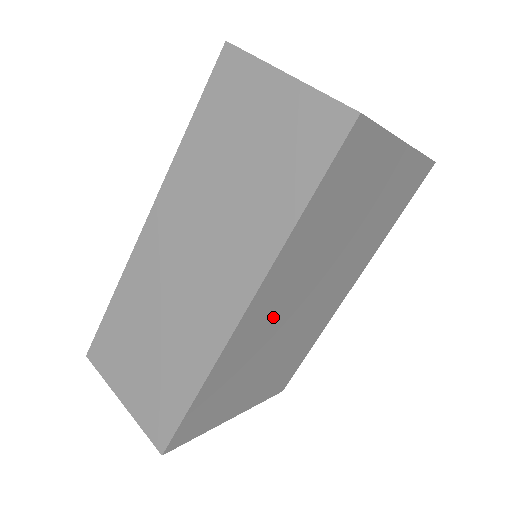
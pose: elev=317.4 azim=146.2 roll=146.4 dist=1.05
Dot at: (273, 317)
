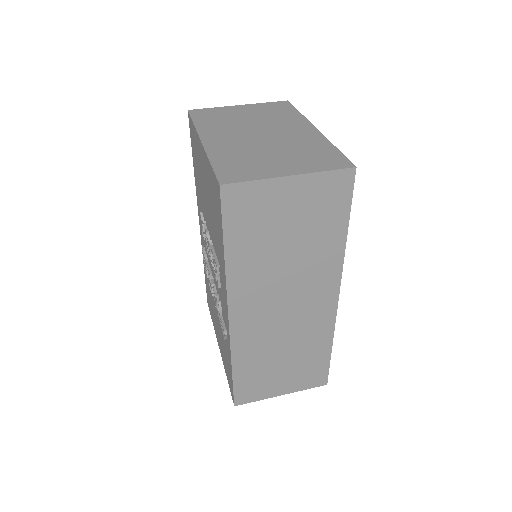
Dot at: occluded
